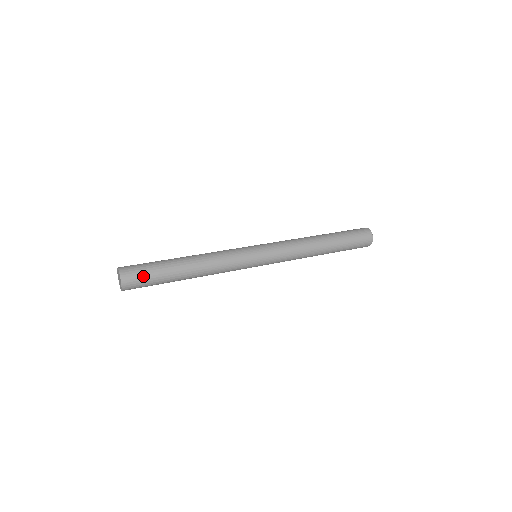
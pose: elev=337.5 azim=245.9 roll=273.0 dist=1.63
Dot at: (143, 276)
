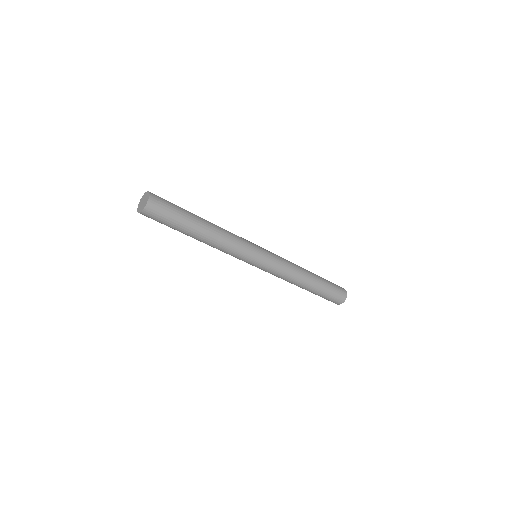
Dot at: (168, 202)
